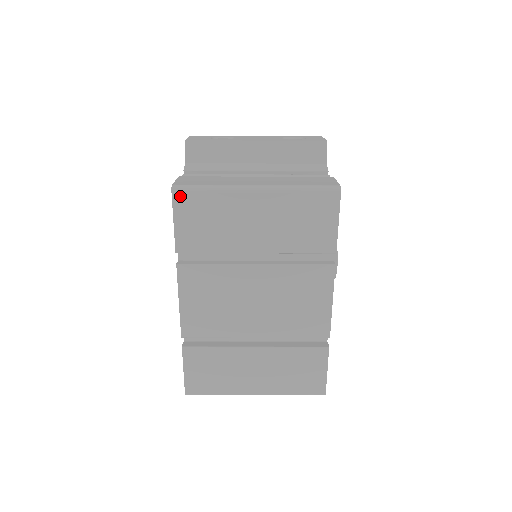
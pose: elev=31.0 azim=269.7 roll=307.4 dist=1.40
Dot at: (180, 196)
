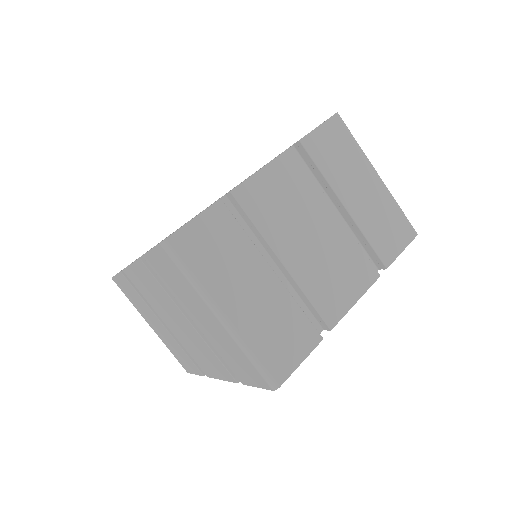
Dot at: (338, 121)
